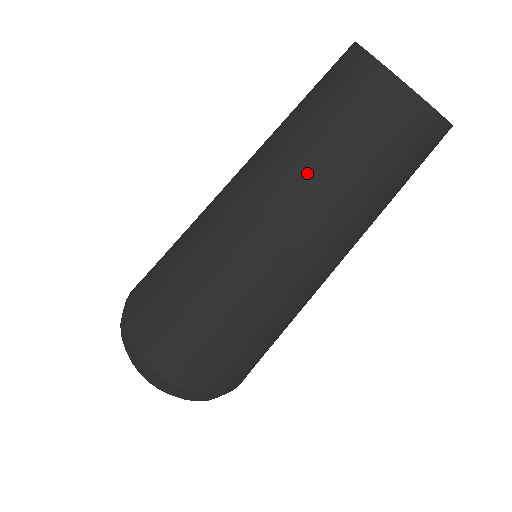
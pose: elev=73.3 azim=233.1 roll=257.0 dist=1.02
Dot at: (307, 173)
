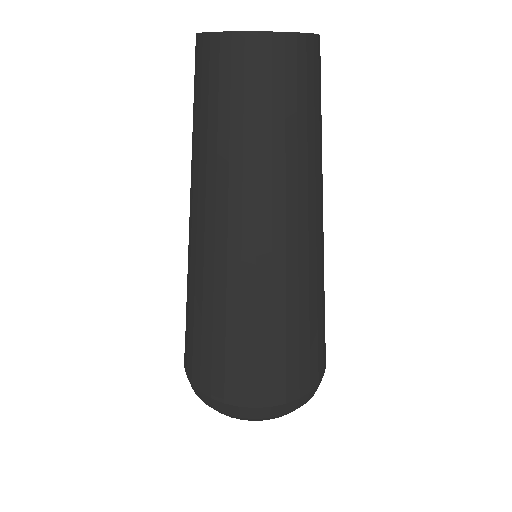
Dot at: (229, 157)
